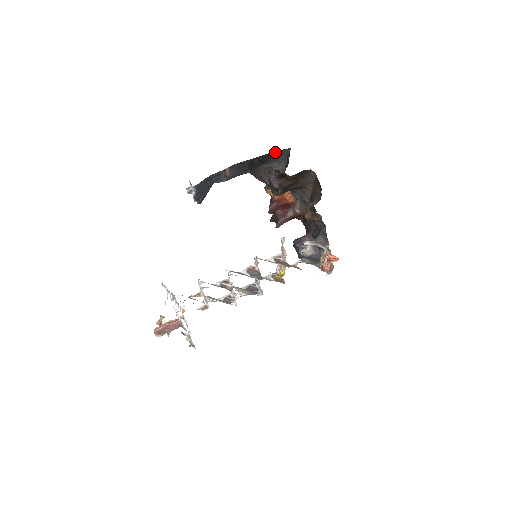
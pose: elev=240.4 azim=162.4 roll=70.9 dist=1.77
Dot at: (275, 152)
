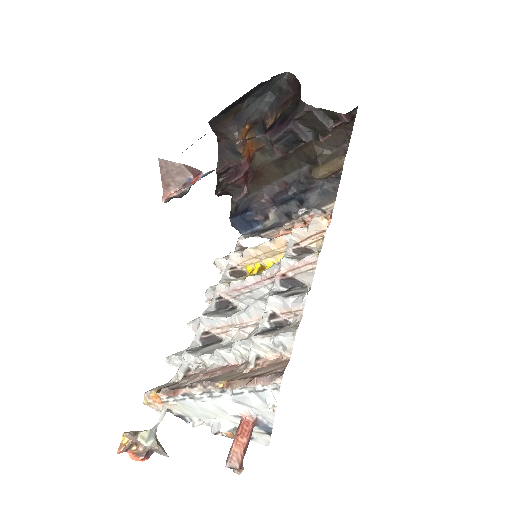
Dot at: occluded
